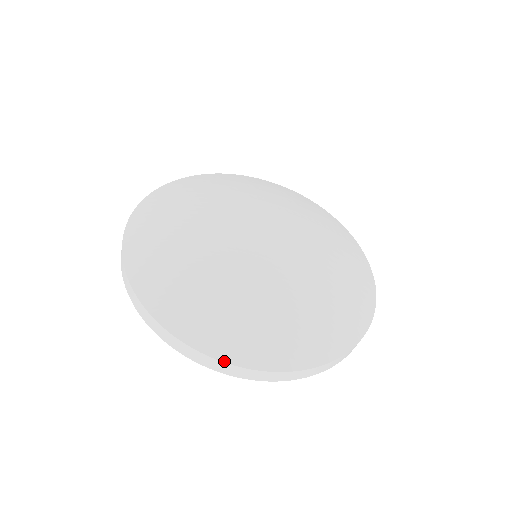
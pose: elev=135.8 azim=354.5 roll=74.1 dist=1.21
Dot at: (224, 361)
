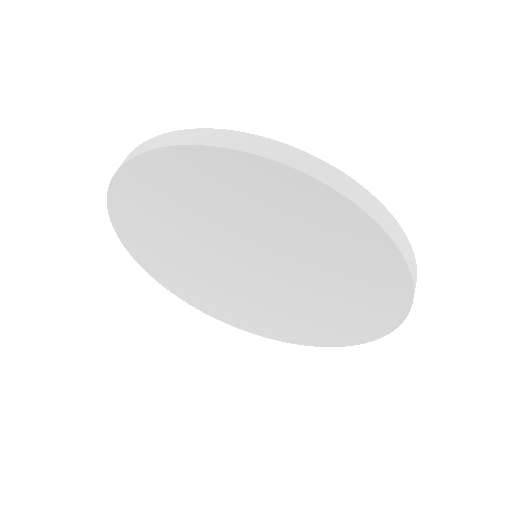
Dot at: (392, 217)
